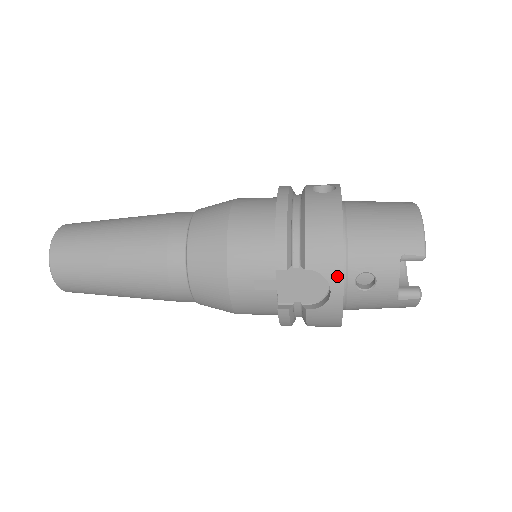
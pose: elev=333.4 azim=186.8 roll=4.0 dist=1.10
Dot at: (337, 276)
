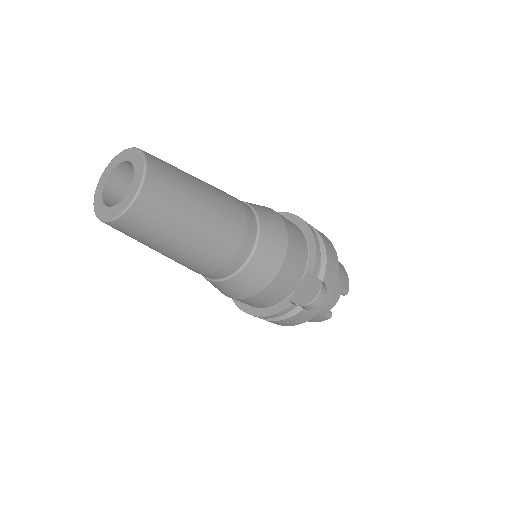
Dot at: (331, 292)
